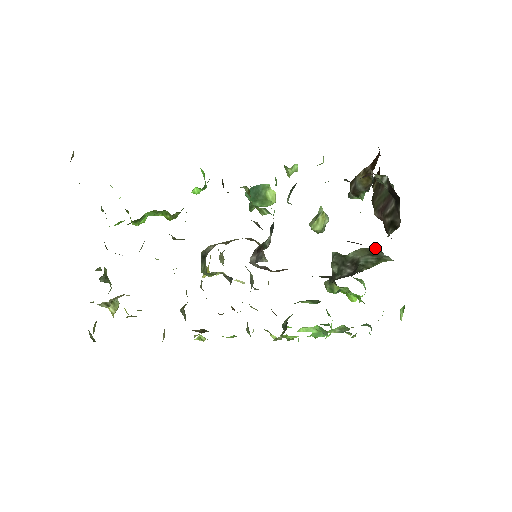
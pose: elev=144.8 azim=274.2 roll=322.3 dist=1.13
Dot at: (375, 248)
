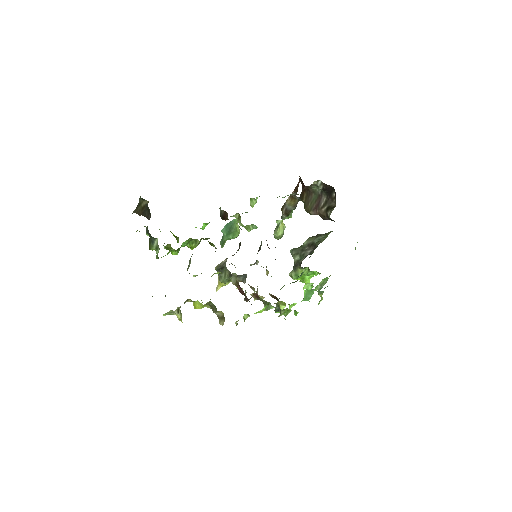
Dot at: (316, 235)
